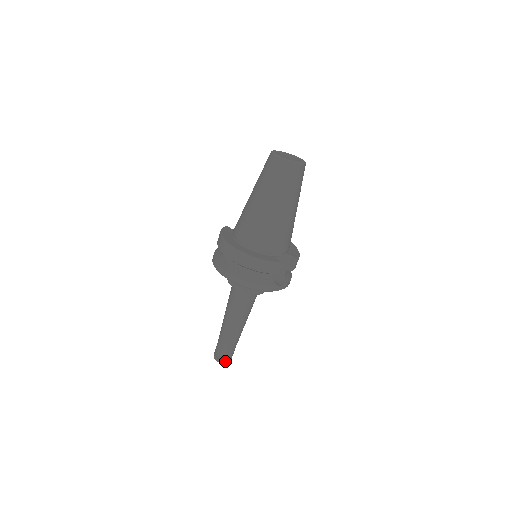
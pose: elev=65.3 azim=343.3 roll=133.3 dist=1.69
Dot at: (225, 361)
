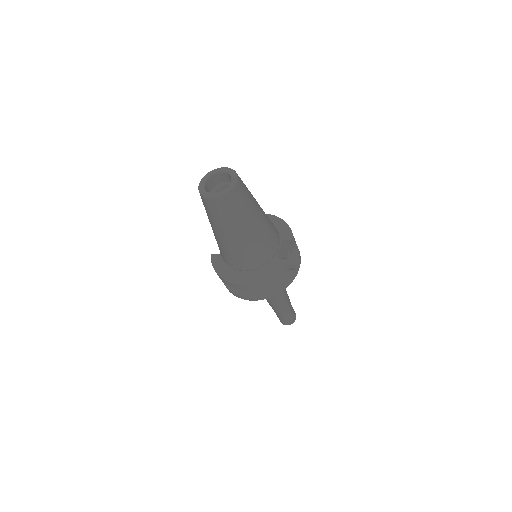
Dot at: (293, 321)
